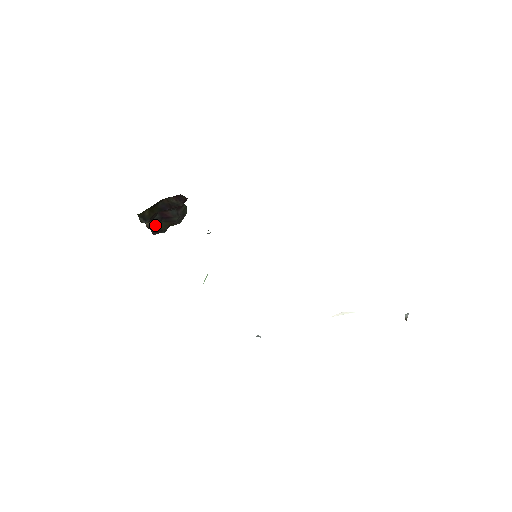
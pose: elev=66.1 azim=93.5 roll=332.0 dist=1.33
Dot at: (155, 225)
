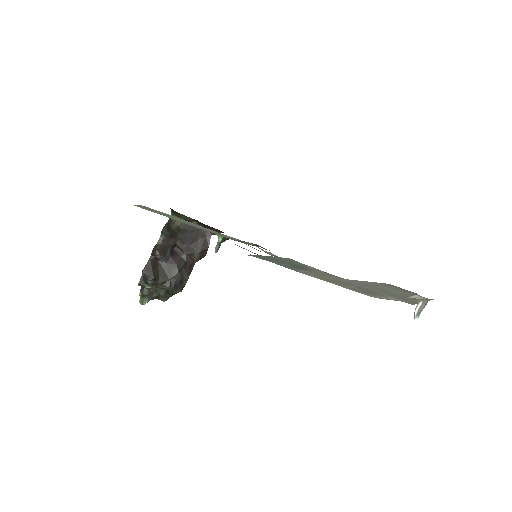
Dot at: (161, 253)
